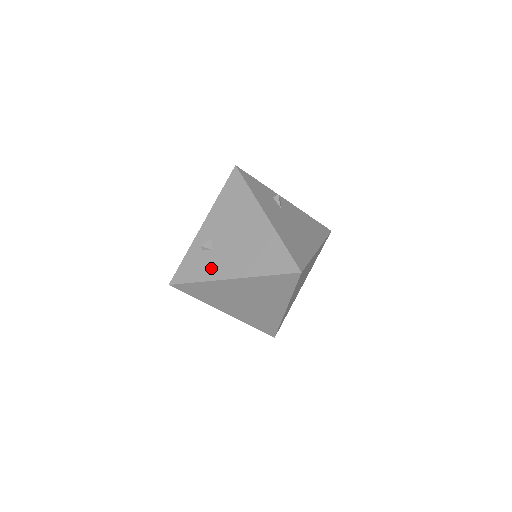
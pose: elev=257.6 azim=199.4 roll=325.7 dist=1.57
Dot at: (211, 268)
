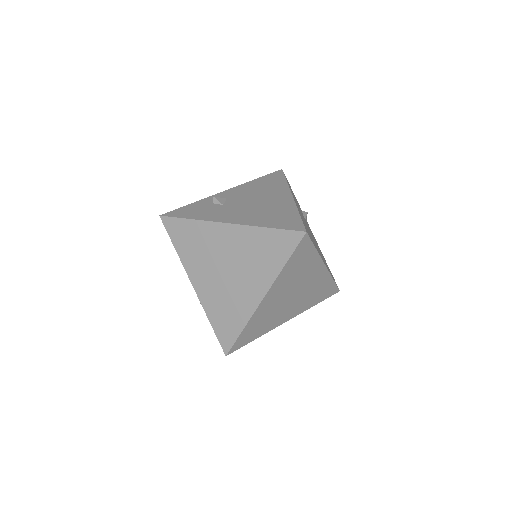
Dot at: (212, 213)
